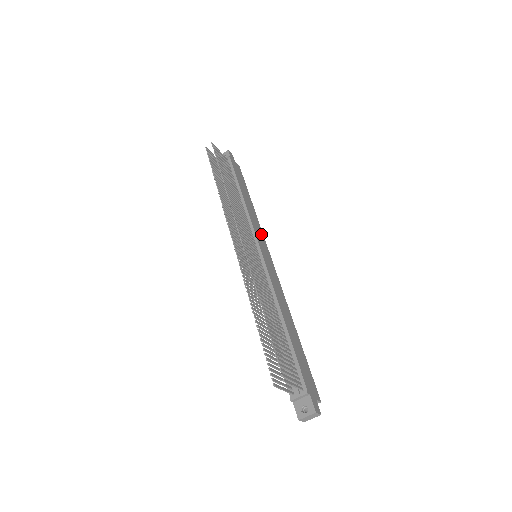
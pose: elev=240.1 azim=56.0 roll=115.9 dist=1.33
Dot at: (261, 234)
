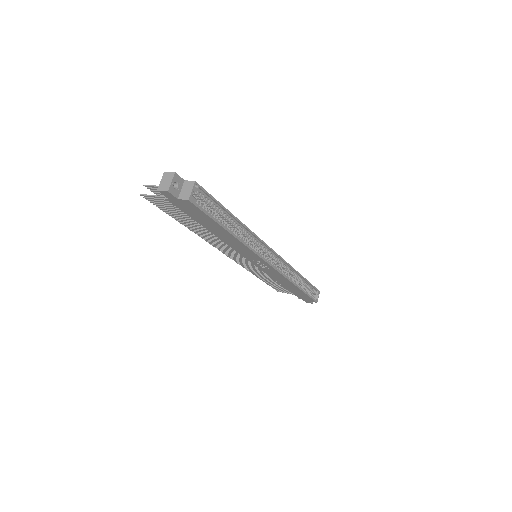
Dot at: occluded
